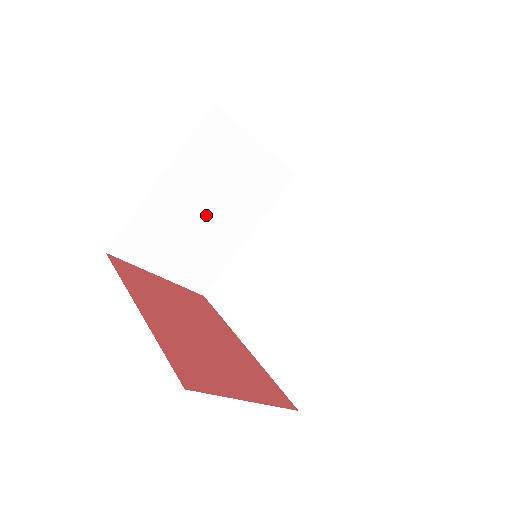
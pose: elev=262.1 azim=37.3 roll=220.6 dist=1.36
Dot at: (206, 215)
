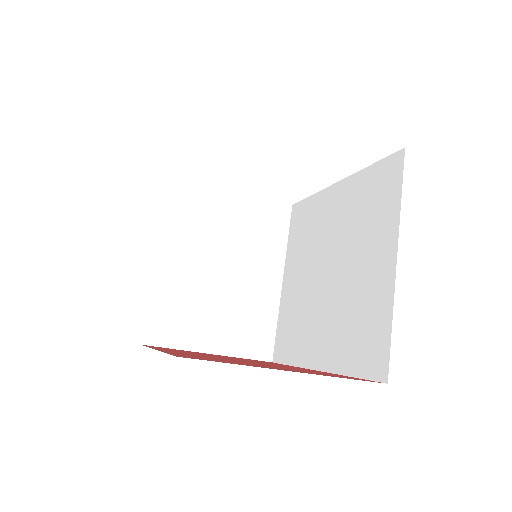
Dot at: (223, 274)
